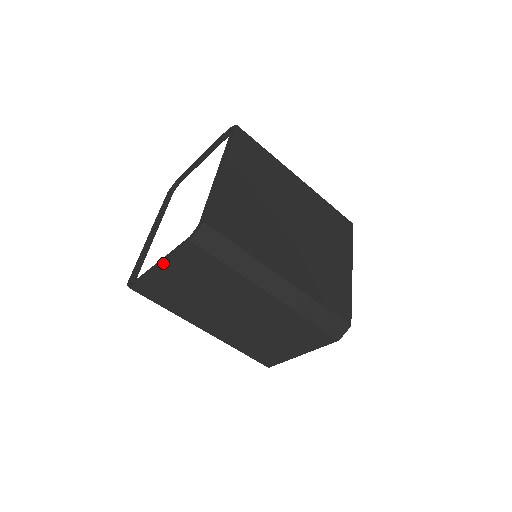
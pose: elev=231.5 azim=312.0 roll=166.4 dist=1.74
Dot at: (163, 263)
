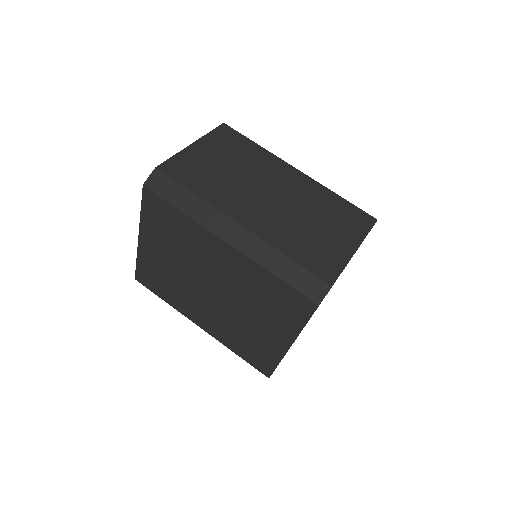
Dot at: (198, 140)
